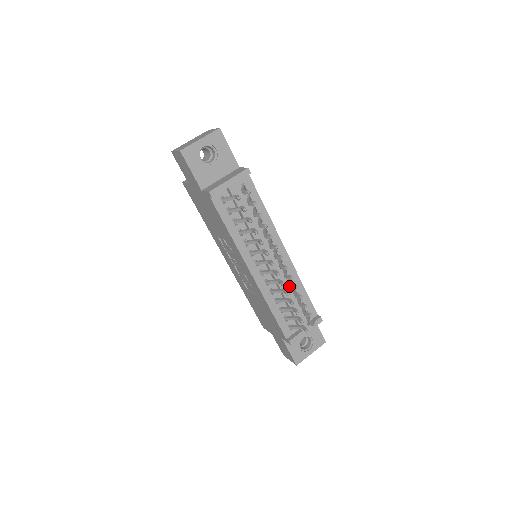
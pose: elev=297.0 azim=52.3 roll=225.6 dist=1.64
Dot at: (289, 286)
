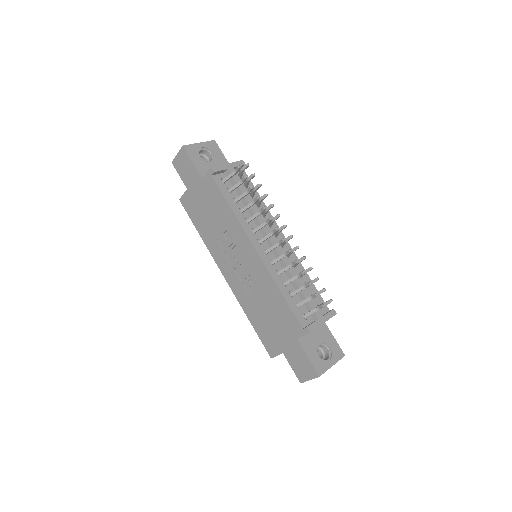
Dot at: occluded
